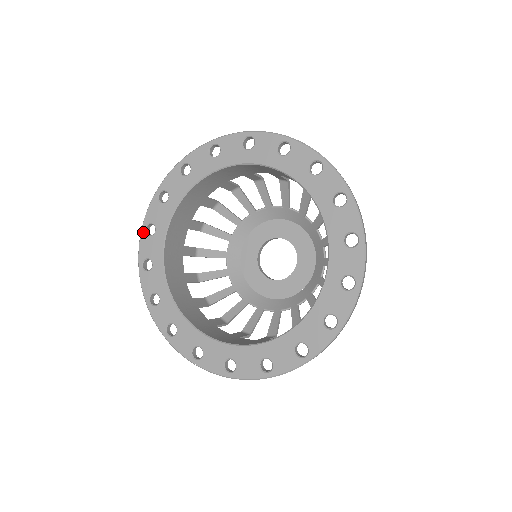
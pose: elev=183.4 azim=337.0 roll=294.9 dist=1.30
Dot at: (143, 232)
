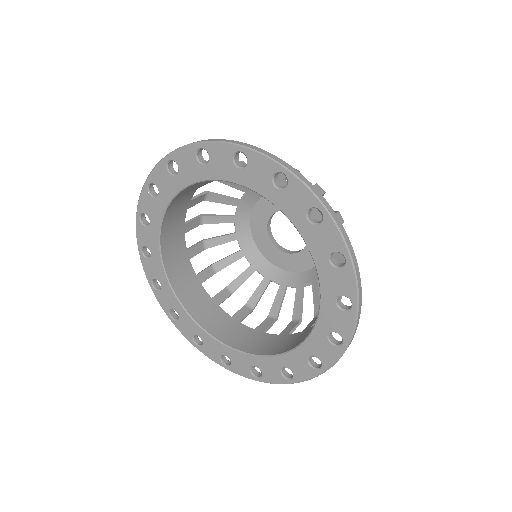
Dot at: (153, 289)
